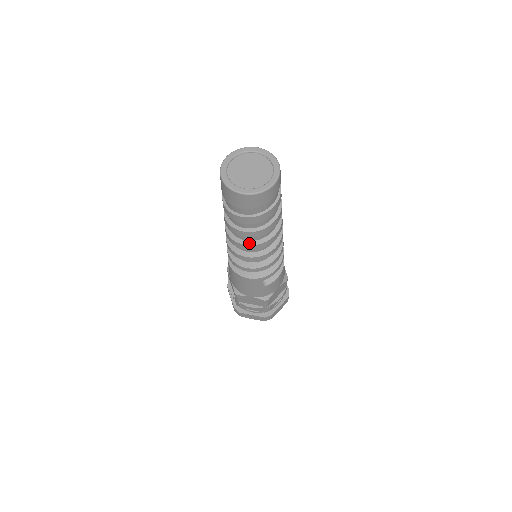
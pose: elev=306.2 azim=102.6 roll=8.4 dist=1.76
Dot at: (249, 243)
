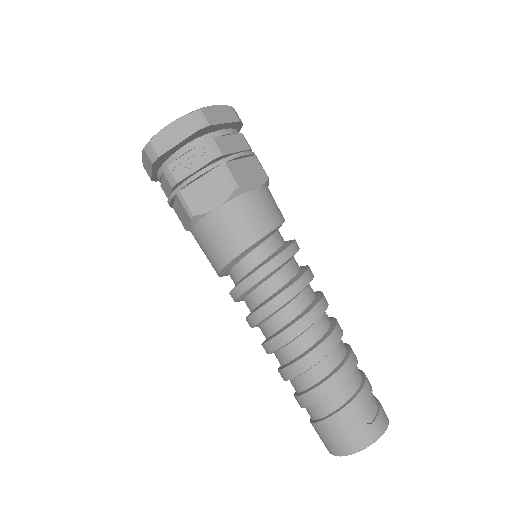
Dot at: occluded
